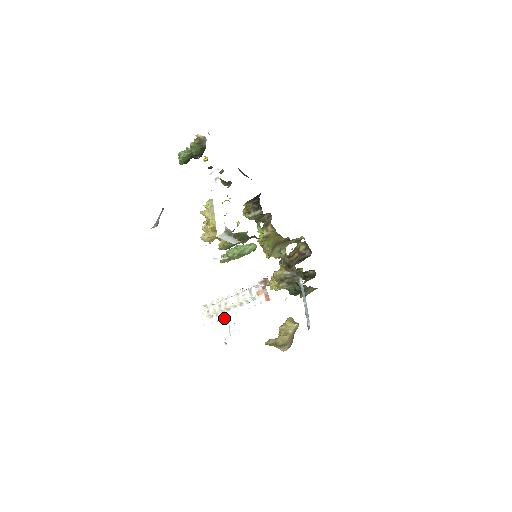
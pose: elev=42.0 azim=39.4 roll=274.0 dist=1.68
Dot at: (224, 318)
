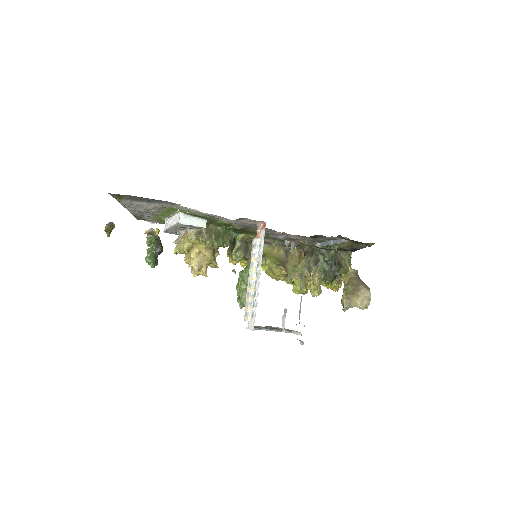
Dot at: (258, 294)
